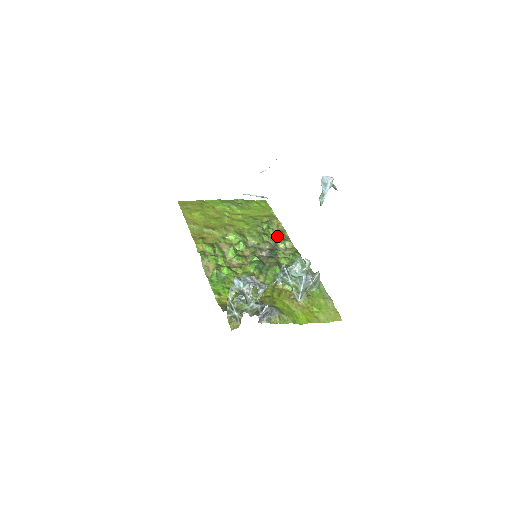
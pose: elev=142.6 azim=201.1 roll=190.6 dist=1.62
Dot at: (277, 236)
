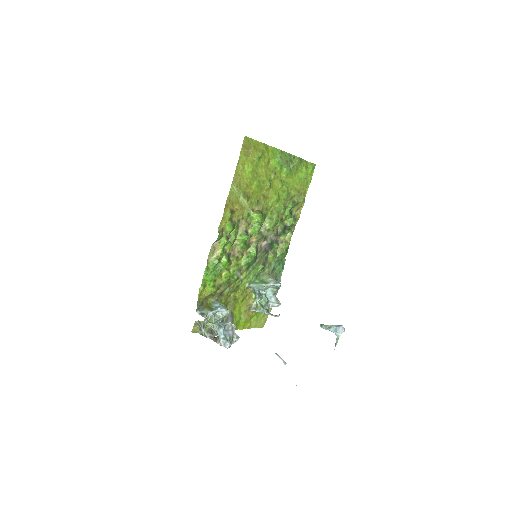
Dot at: (288, 225)
